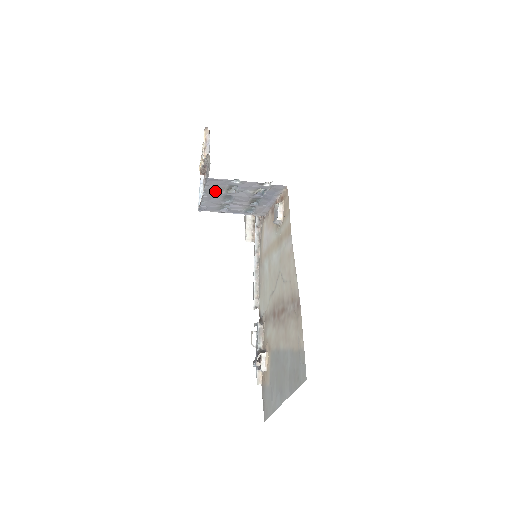
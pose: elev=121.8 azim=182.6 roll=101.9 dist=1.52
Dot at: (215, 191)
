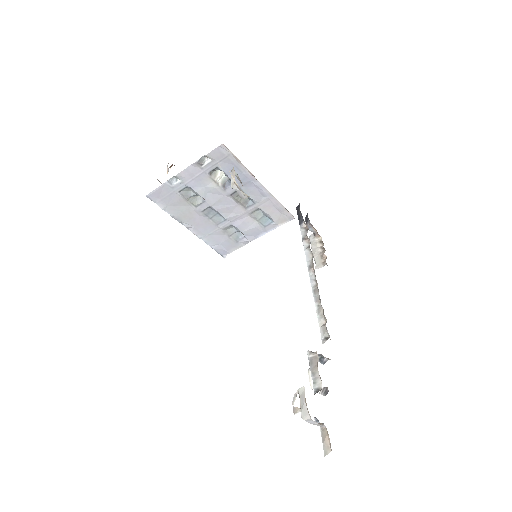
Dot at: (186, 213)
